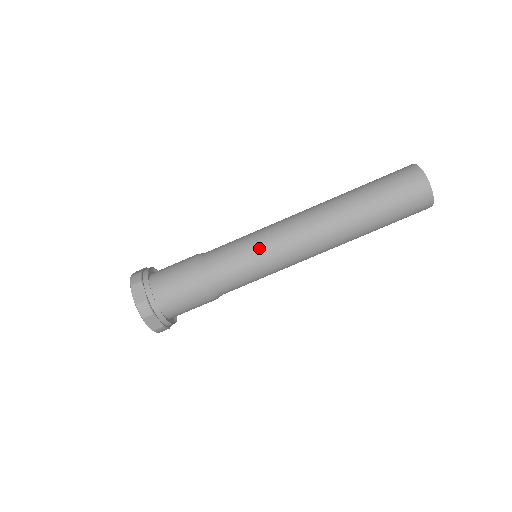
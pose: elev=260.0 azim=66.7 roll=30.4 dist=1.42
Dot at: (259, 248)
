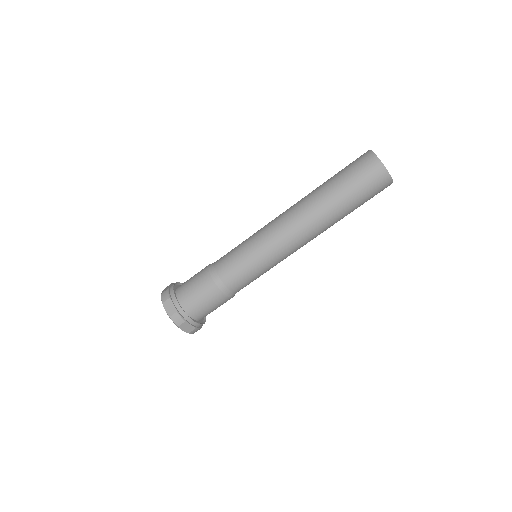
Dot at: (267, 266)
